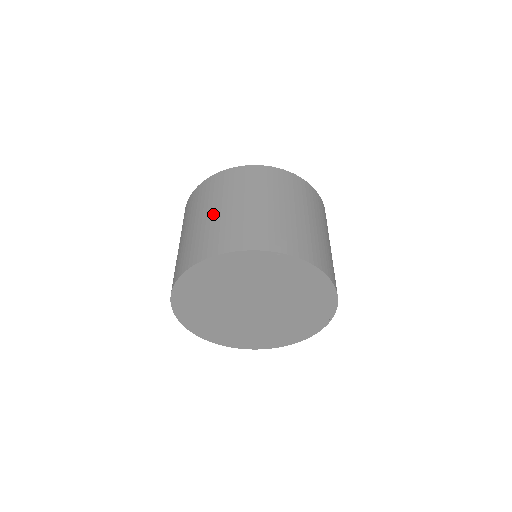
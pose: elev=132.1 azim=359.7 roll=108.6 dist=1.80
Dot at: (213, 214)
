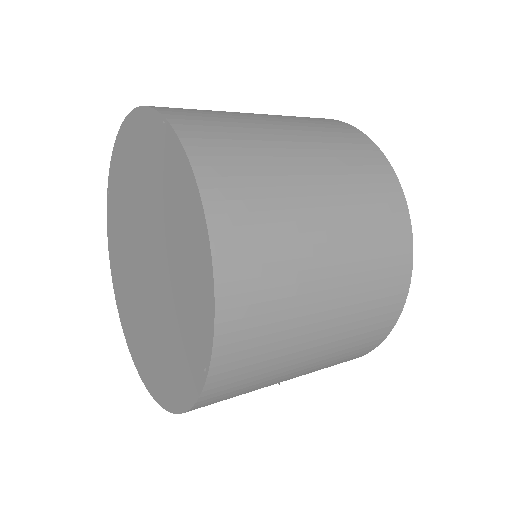
Dot at: occluded
